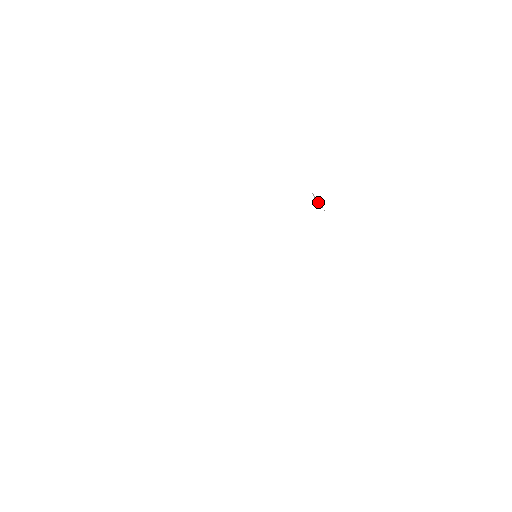
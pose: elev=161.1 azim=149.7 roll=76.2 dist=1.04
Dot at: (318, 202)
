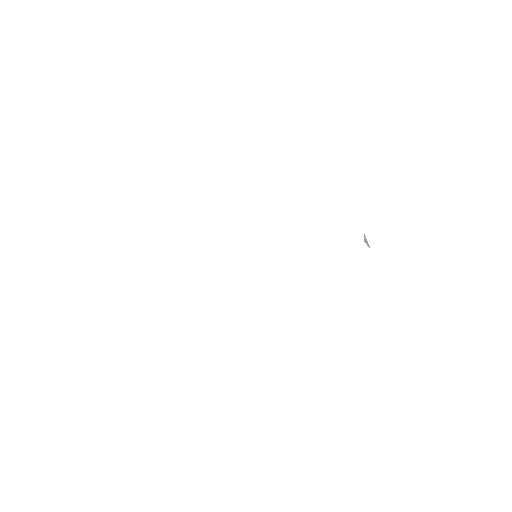
Dot at: (367, 241)
